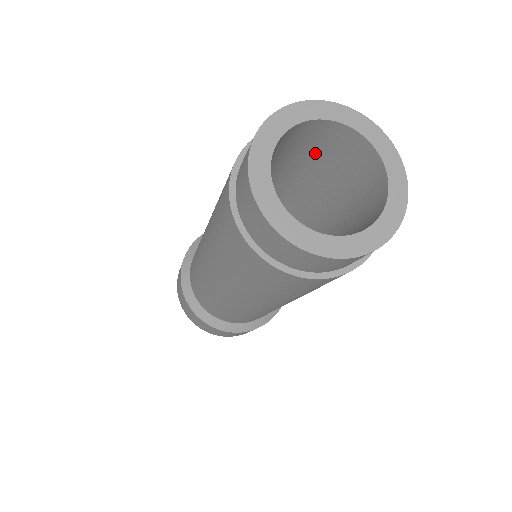
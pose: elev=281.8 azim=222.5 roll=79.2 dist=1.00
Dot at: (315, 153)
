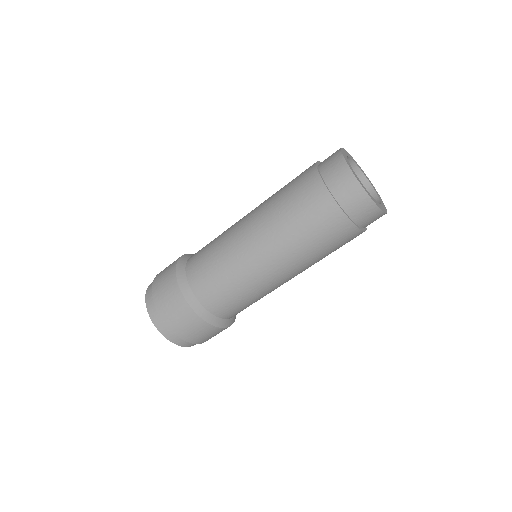
Dot at: occluded
